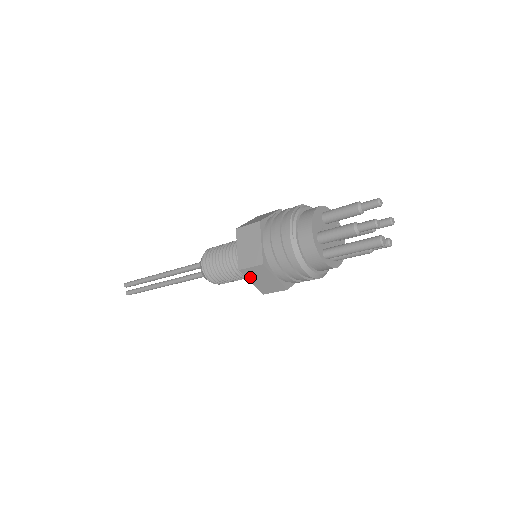
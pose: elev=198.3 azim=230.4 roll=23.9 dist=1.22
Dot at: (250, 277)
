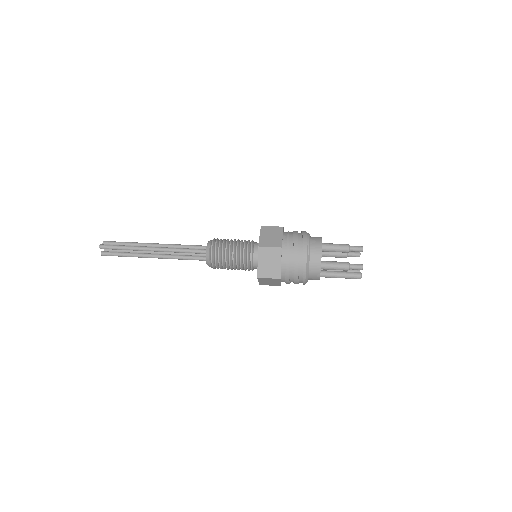
Dot at: (261, 280)
